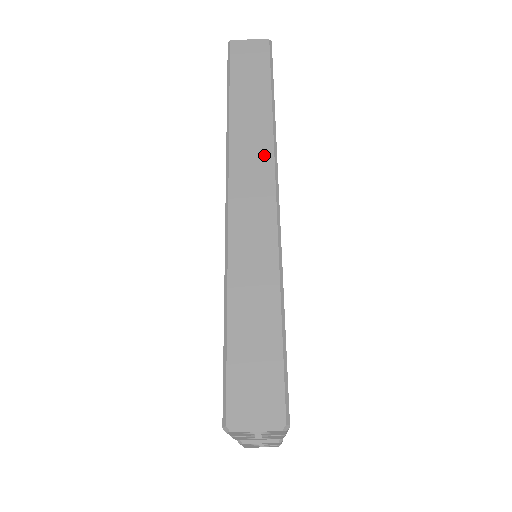
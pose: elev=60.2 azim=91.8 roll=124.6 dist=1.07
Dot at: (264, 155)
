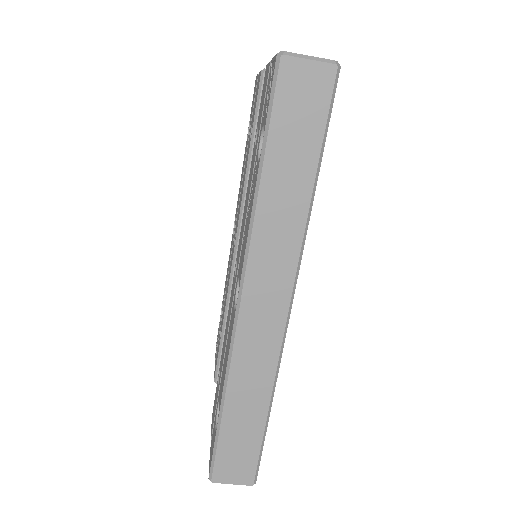
Dot at: (287, 264)
